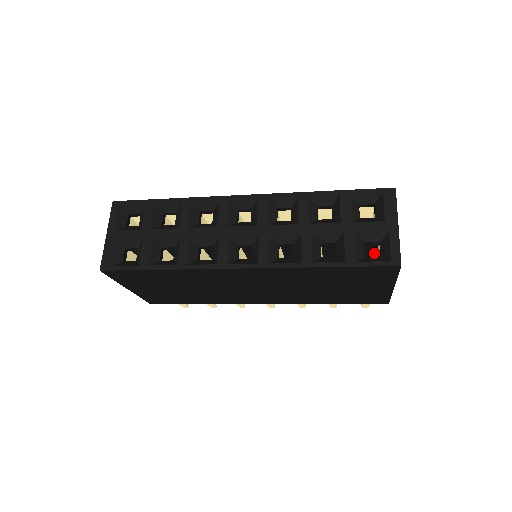
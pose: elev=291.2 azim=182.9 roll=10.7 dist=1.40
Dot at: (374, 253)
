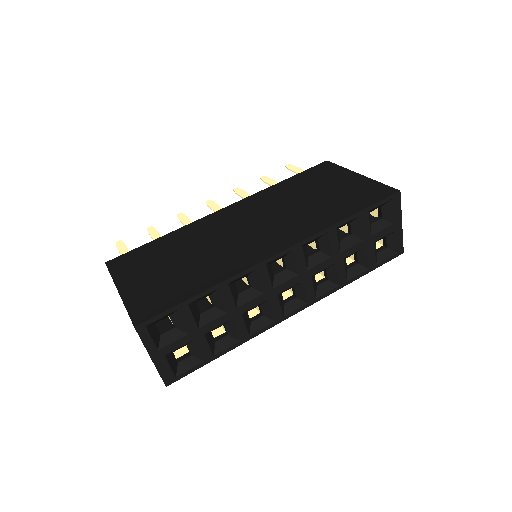
Dot at: occluded
